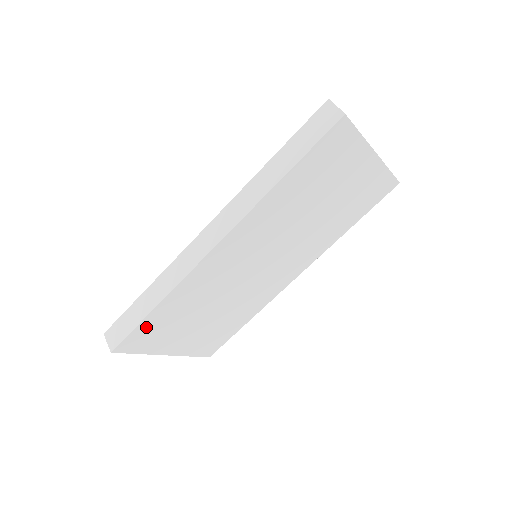
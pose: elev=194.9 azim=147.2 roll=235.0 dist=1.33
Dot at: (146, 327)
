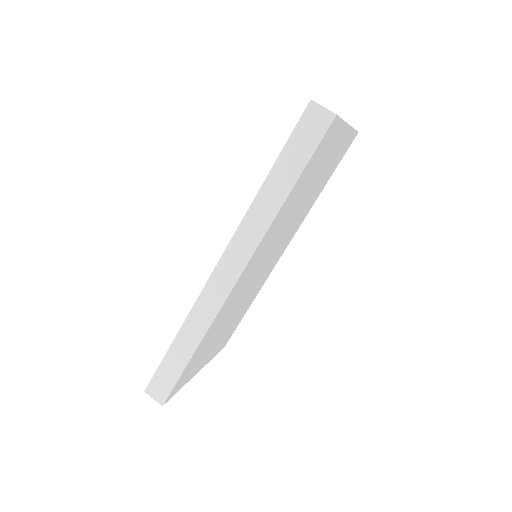
Dot at: (187, 369)
